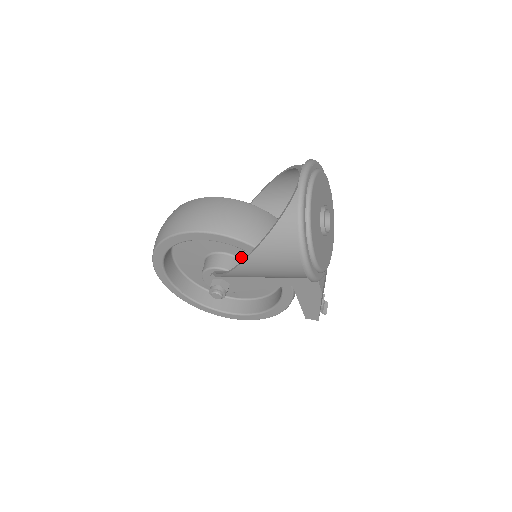
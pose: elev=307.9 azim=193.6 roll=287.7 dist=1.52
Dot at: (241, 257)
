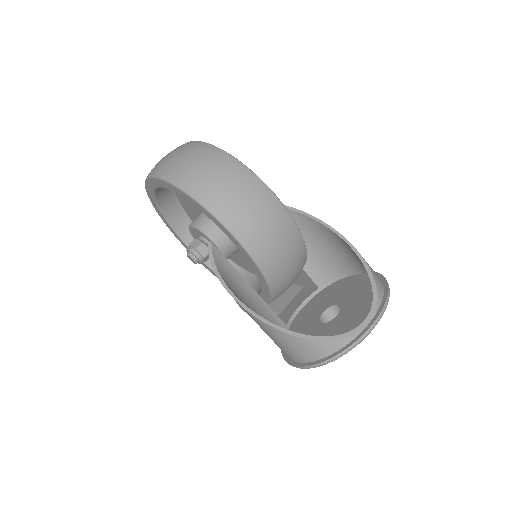
Dot at: occluded
